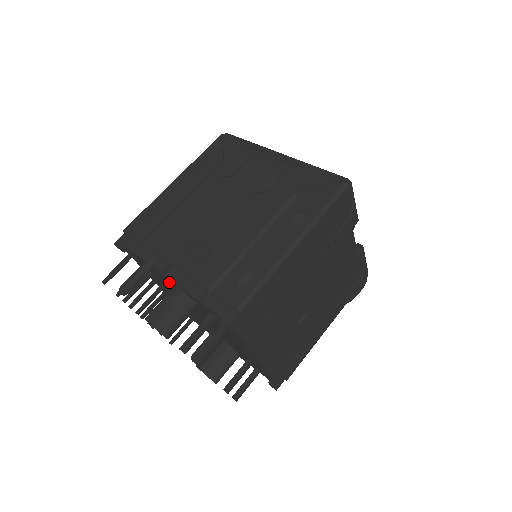
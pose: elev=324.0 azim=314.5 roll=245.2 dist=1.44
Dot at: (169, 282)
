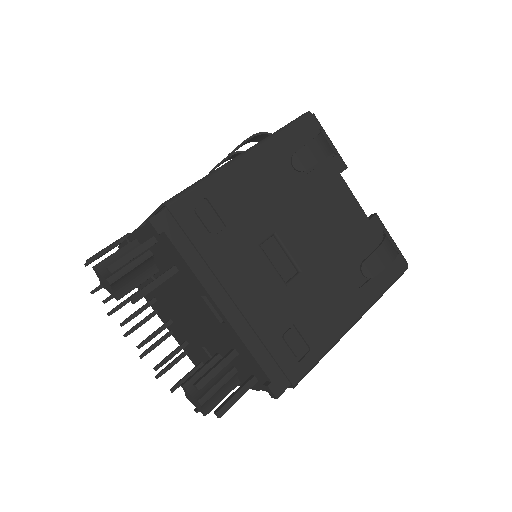
Dot at: occluded
